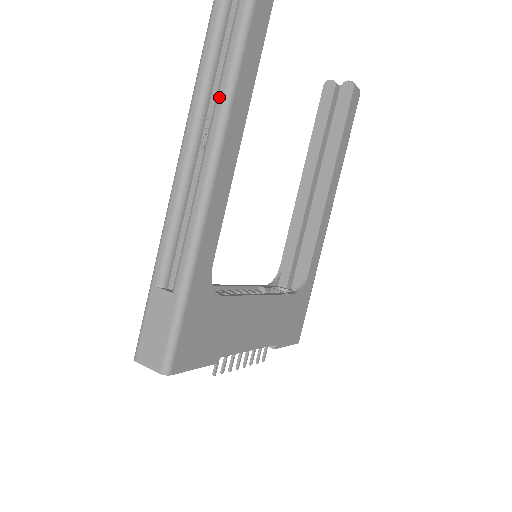
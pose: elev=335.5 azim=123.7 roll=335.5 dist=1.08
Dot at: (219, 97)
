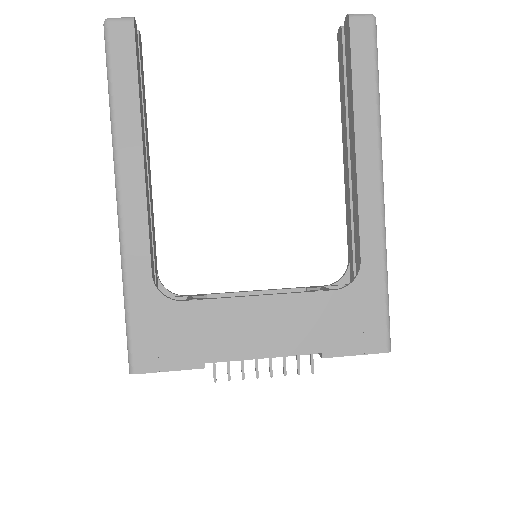
Dot at: (112, 136)
